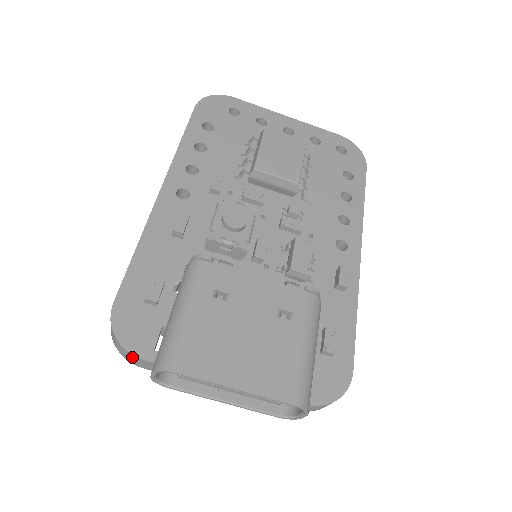
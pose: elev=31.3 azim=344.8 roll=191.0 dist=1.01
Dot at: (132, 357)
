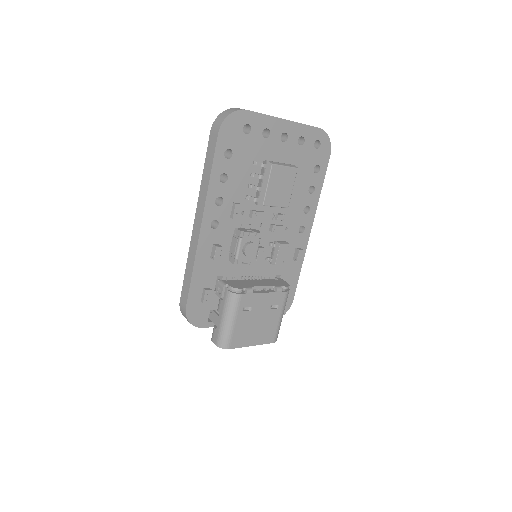
Dot at: (197, 326)
